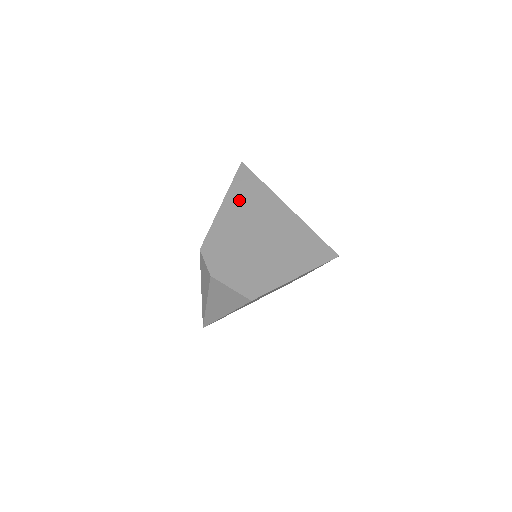
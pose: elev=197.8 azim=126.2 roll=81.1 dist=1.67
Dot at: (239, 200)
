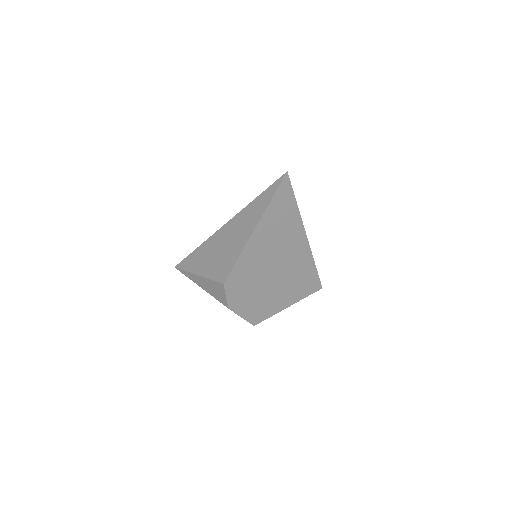
Dot at: (270, 229)
